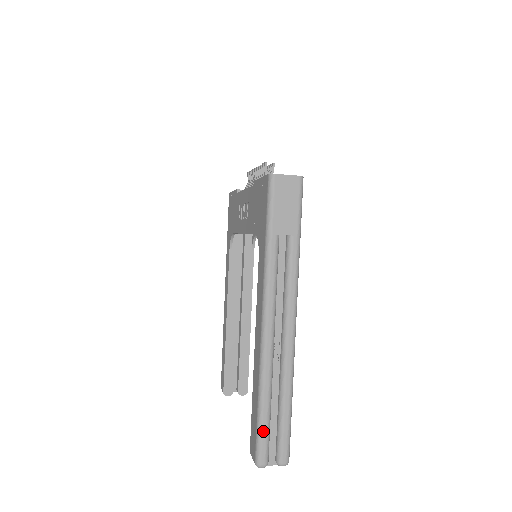
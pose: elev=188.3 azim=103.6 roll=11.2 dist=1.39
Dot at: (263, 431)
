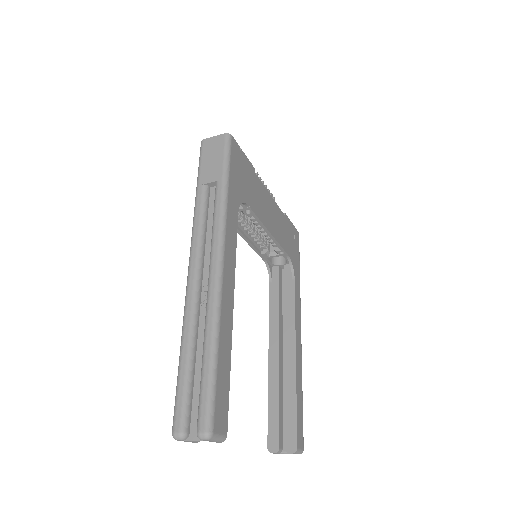
Dot at: (180, 386)
